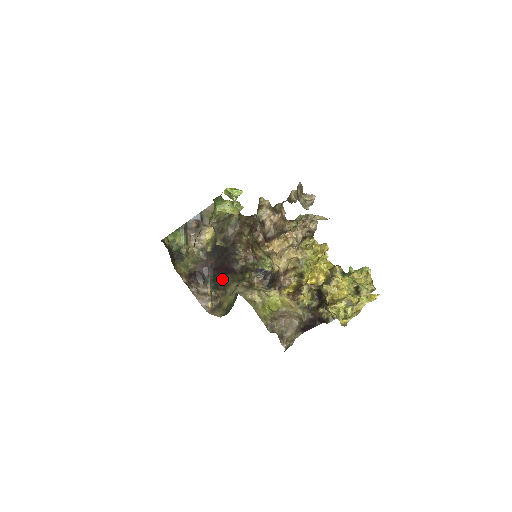
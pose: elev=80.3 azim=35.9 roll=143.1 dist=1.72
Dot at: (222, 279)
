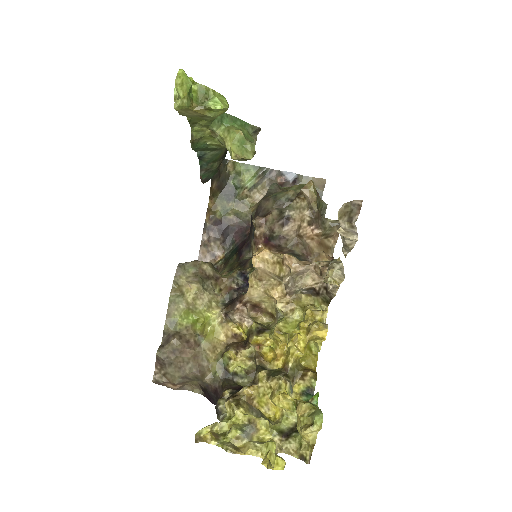
Dot at: occluded
